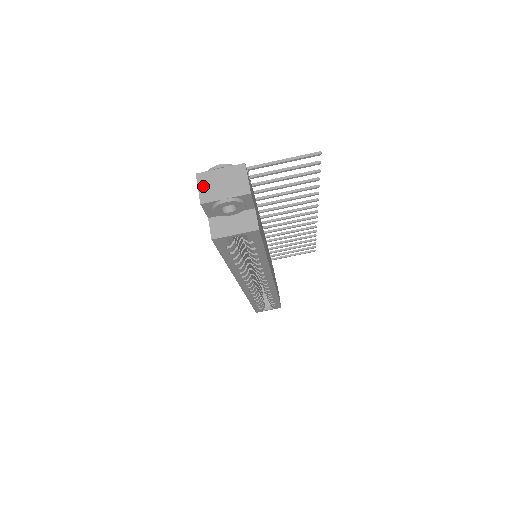
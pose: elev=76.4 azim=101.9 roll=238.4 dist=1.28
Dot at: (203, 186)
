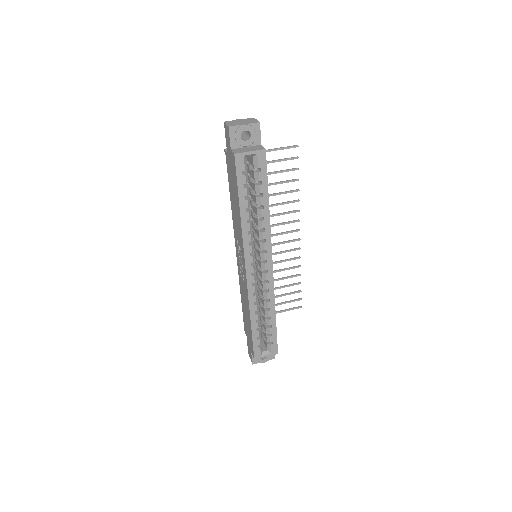
Dot at: (229, 123)
